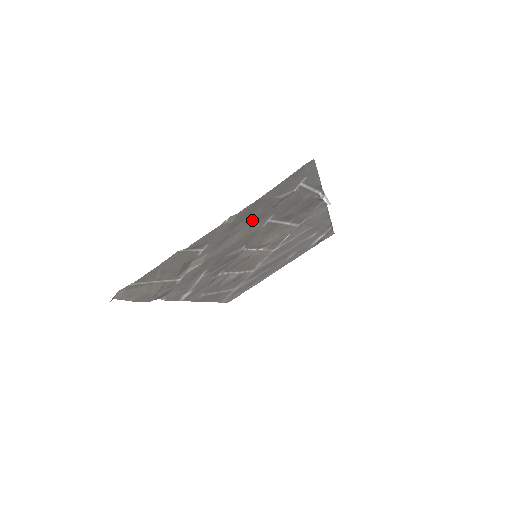
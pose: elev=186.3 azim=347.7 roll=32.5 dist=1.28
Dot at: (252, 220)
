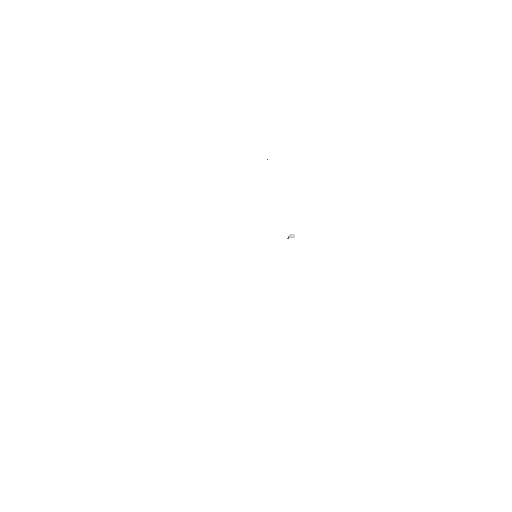
Dot at: occluded
